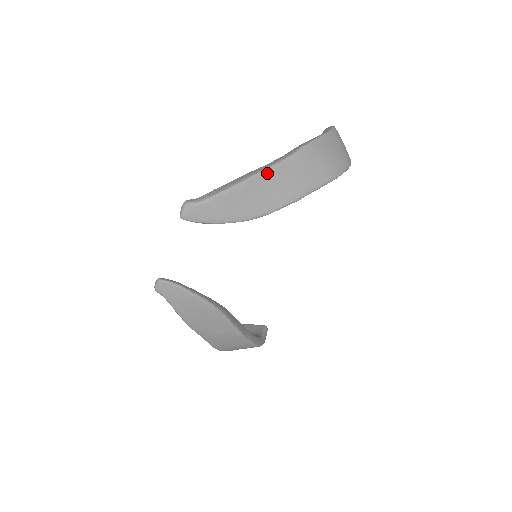
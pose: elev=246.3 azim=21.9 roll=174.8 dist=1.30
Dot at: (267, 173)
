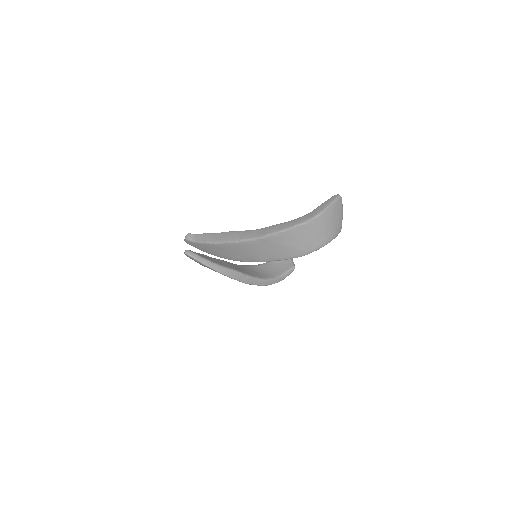
Dot at: (236, 244)
